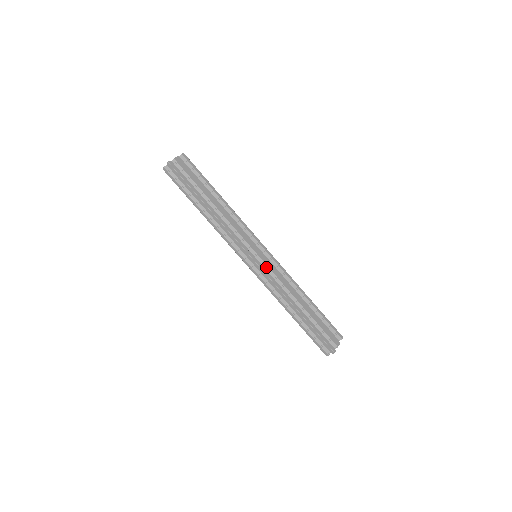
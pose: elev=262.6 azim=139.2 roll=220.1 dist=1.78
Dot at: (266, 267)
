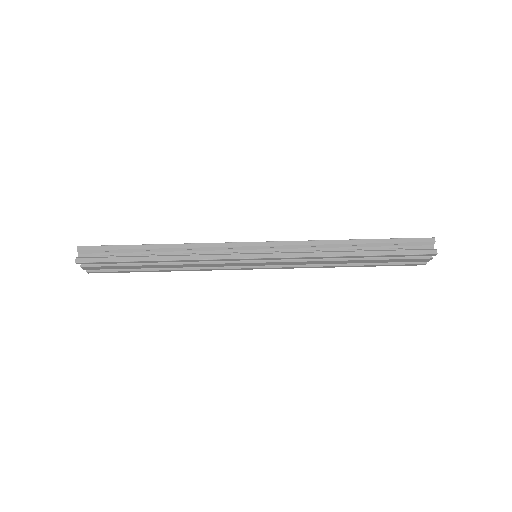
Dot at: occluded
